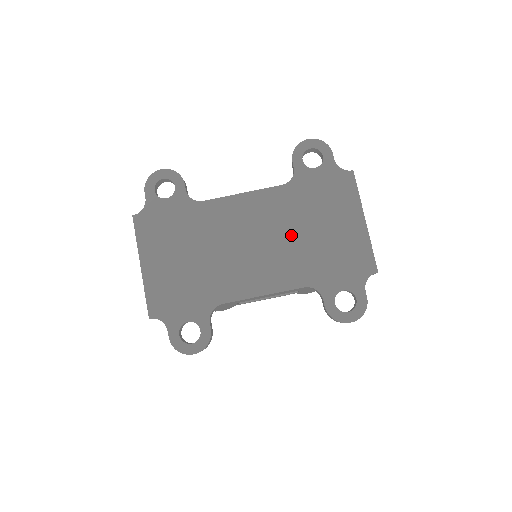
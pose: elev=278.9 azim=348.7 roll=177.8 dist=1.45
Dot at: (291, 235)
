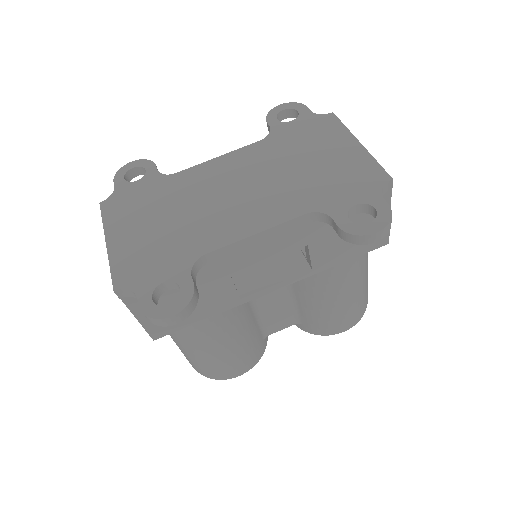
Dot at: (278, 174)
